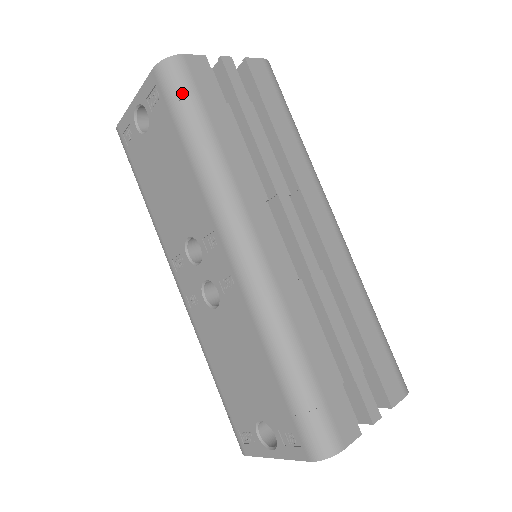
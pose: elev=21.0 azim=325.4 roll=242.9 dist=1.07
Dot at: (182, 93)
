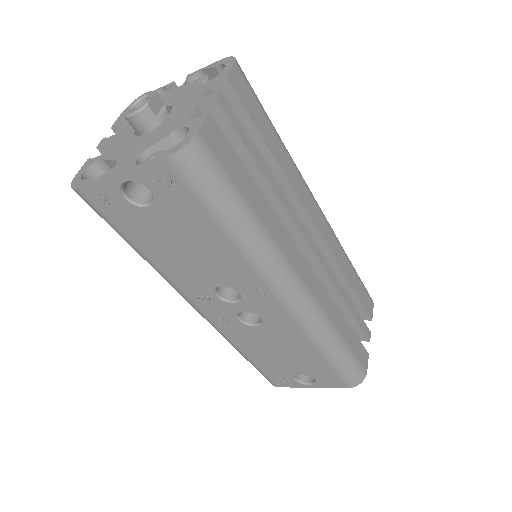
Dot at: (213, 182)
